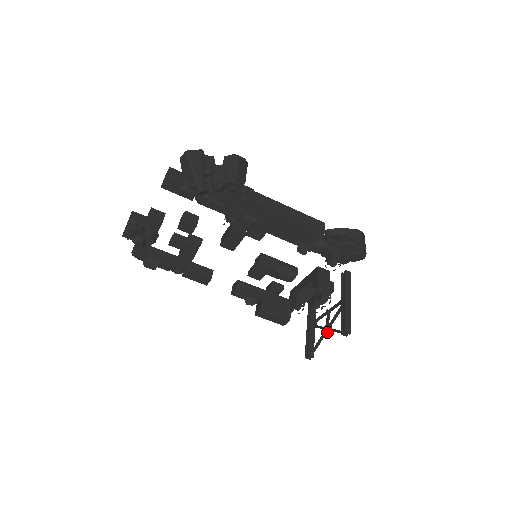
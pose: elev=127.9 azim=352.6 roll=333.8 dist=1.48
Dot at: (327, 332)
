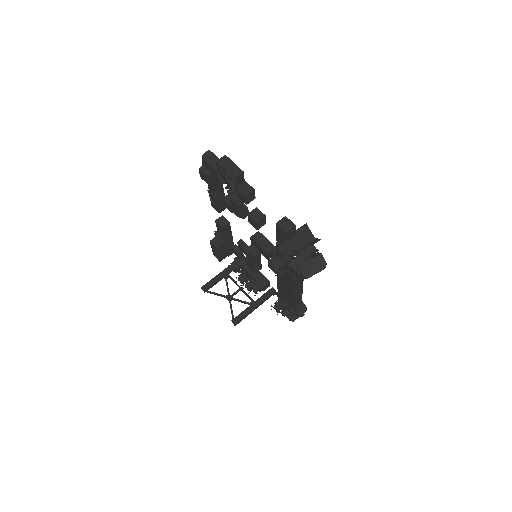
Dot at: (227, 298)
